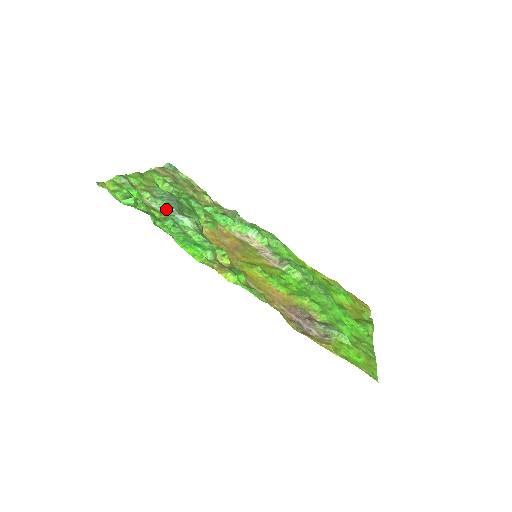
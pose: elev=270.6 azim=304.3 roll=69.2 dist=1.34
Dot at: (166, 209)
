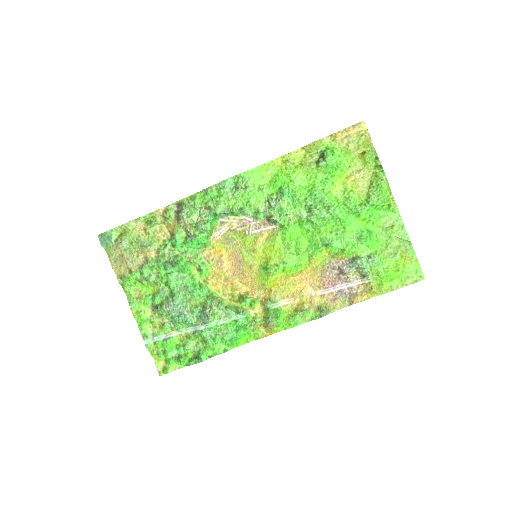
Dot at: (190, 326)
